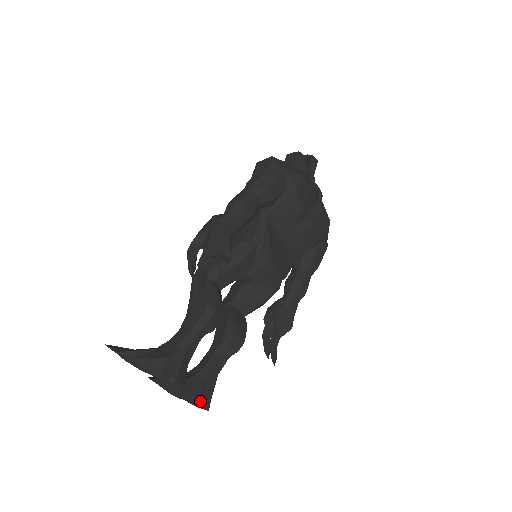
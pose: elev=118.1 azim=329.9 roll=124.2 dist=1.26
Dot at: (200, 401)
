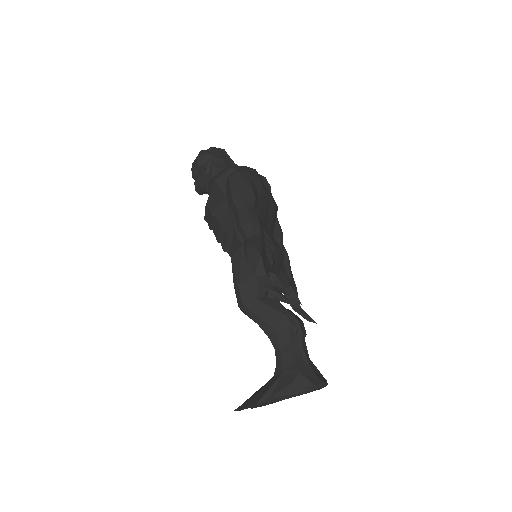
Dot at: (324, 384)
